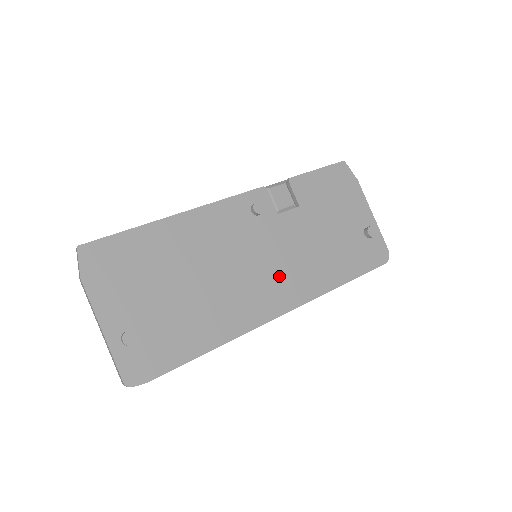
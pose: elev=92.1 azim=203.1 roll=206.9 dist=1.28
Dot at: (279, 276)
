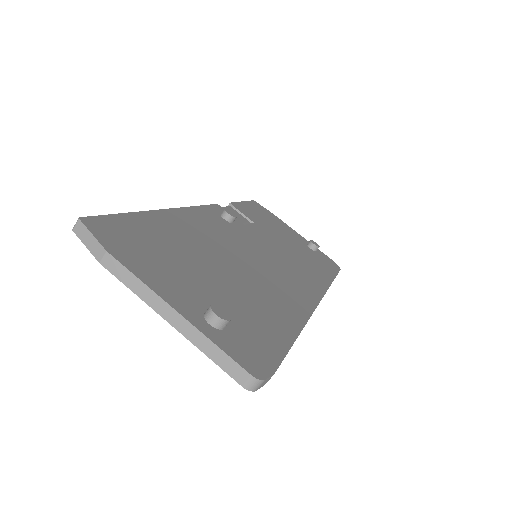
Dot at: (288, 271)
